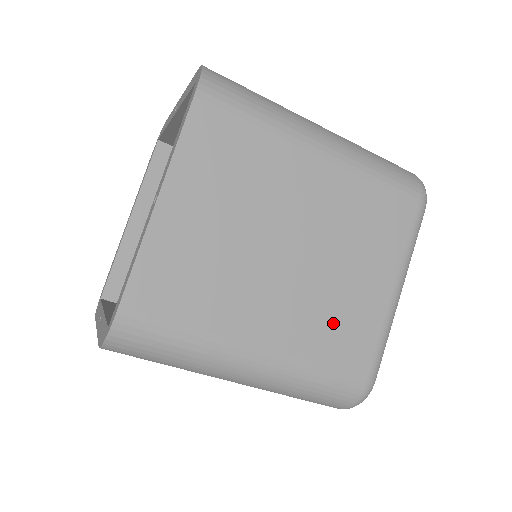
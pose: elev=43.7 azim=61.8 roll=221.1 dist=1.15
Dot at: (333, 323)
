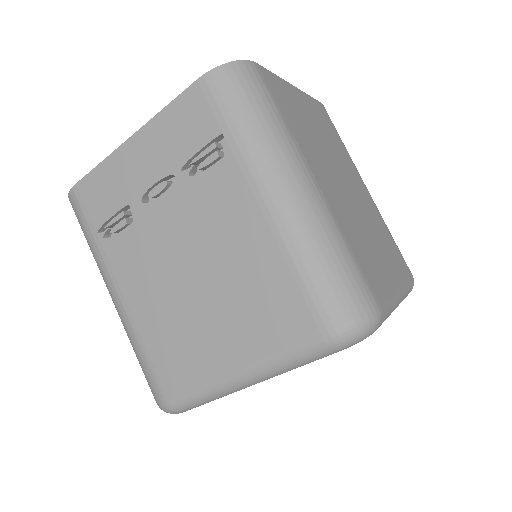
Dot at: (362, 243)
